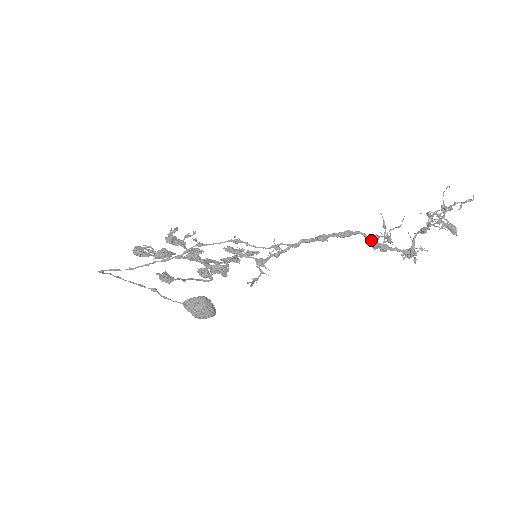
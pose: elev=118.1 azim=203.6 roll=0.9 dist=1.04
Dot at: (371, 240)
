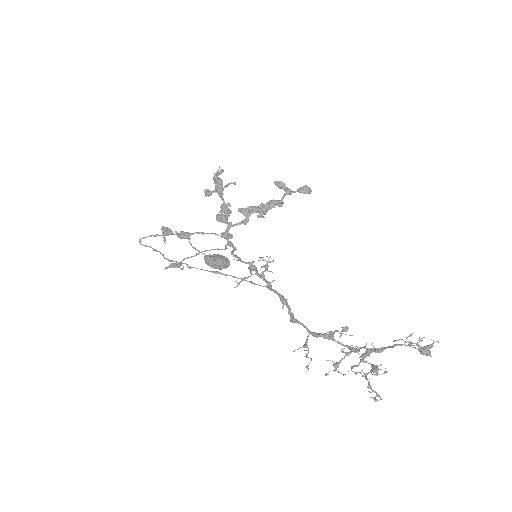
Dot at: (312, 334)
